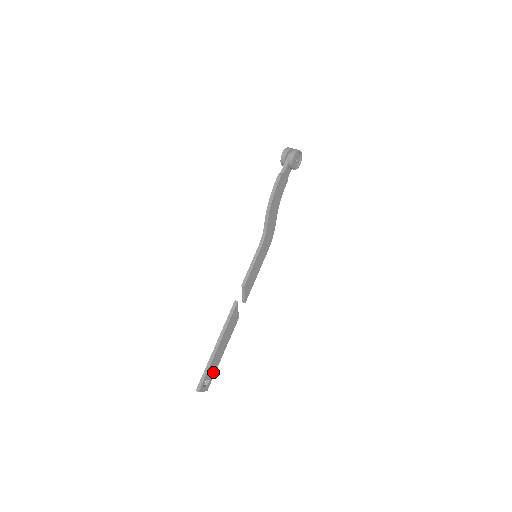
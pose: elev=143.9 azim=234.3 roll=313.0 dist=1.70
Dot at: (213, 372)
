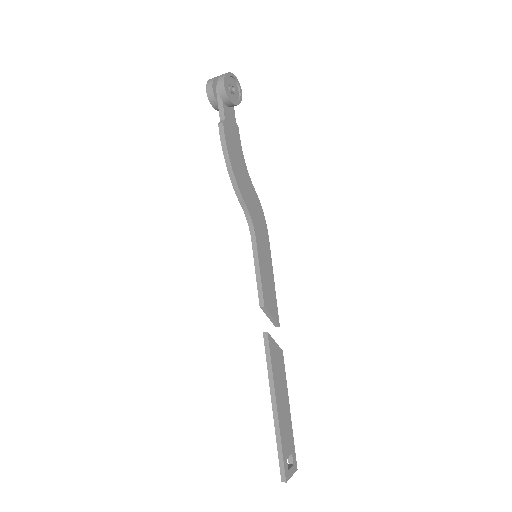
Dot at: (290, 441)
